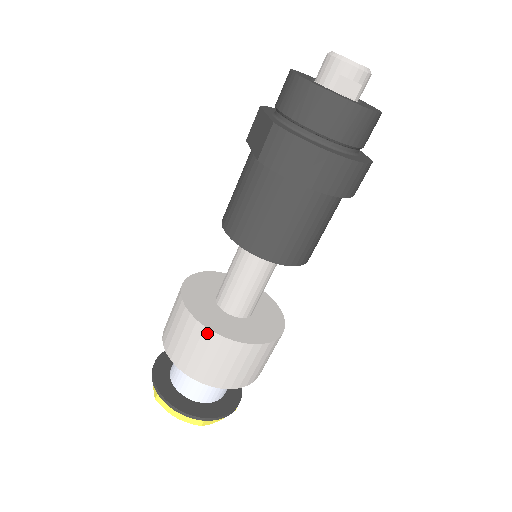
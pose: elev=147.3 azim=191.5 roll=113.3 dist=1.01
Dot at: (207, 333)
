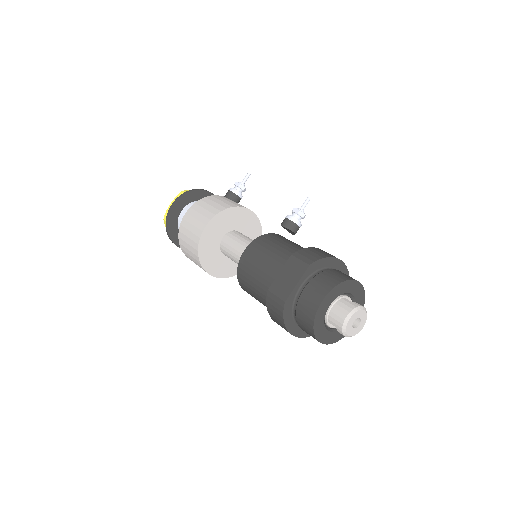
Dot at: (197, 258)
